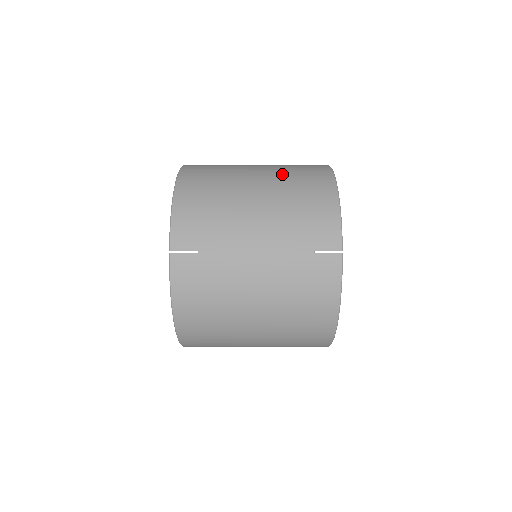
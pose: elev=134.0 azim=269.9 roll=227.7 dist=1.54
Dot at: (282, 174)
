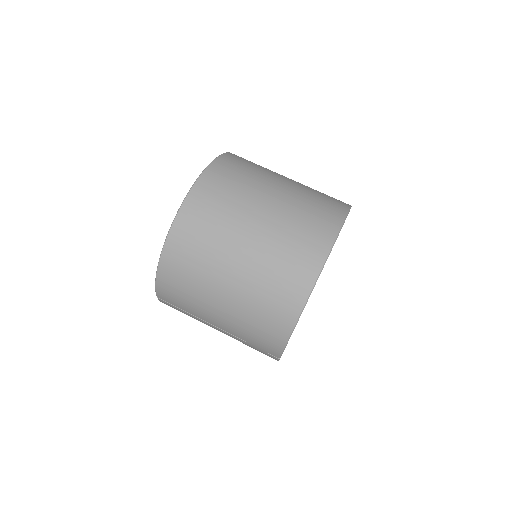
Dot at: (257, 283)
